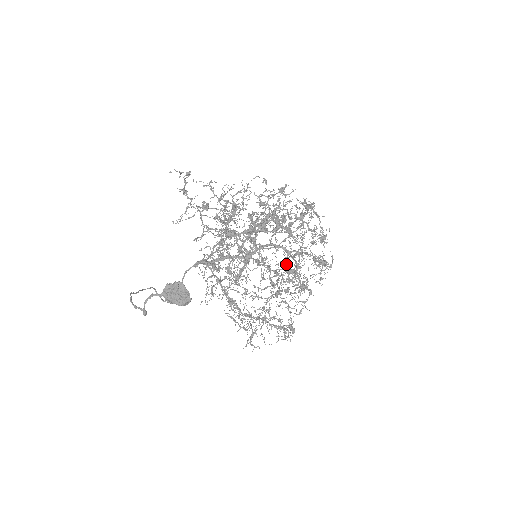
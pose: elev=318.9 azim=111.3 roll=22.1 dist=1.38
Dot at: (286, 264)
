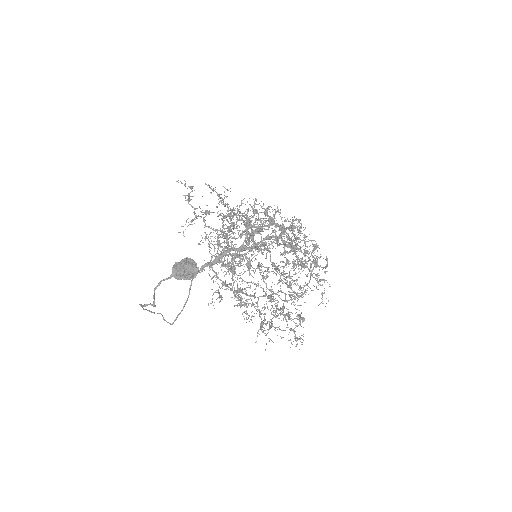
Dot at: (285, 265)
